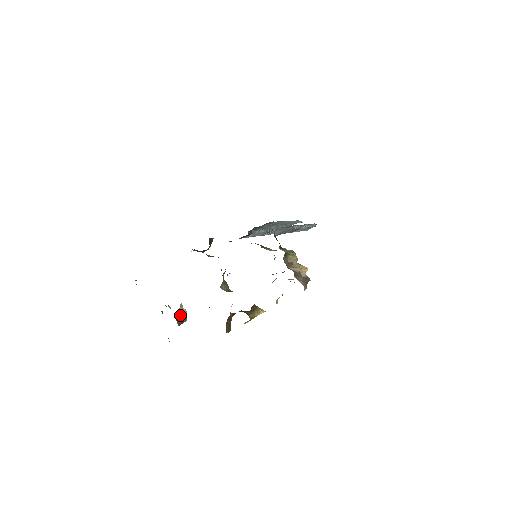
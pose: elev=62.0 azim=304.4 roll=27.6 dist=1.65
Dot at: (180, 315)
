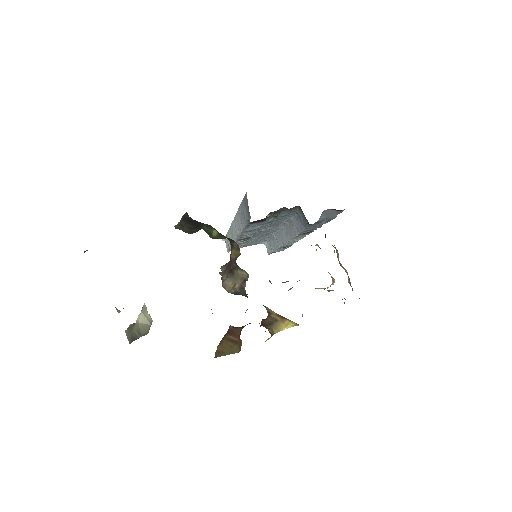
Dot at: (139, 323)
